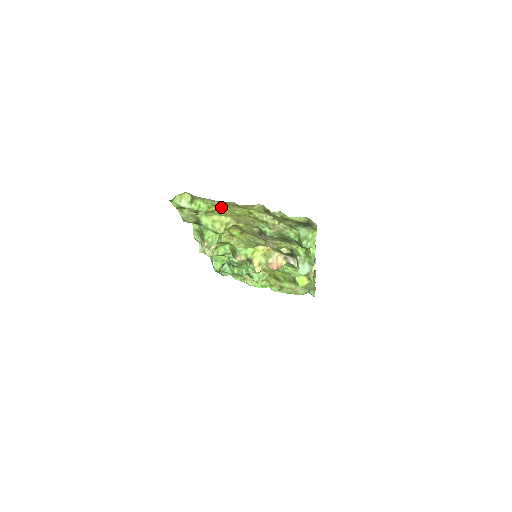
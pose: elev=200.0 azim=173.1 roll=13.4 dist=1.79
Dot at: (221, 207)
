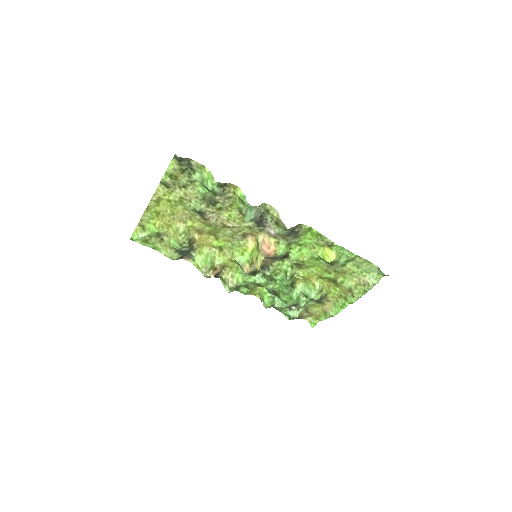
Dot at: (158, 216)
